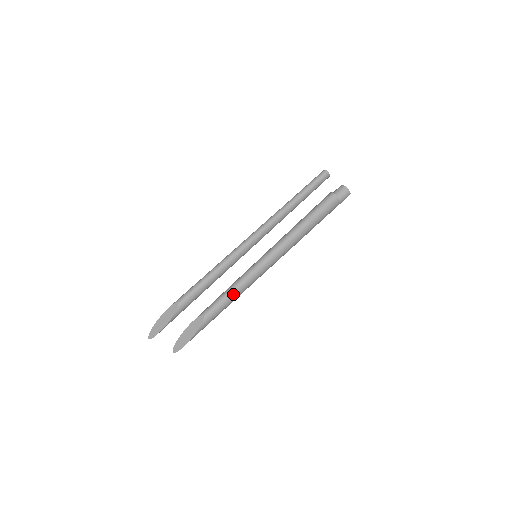
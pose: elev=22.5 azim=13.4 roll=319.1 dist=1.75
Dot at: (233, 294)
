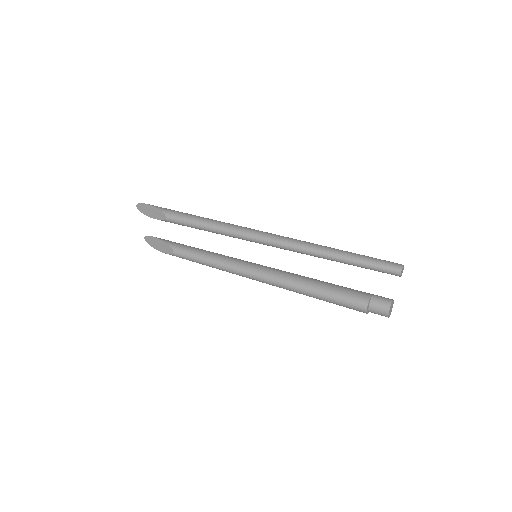
Dot at: (207, 265)
